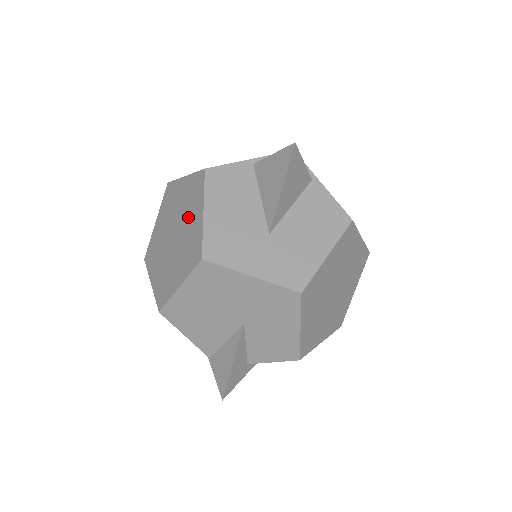
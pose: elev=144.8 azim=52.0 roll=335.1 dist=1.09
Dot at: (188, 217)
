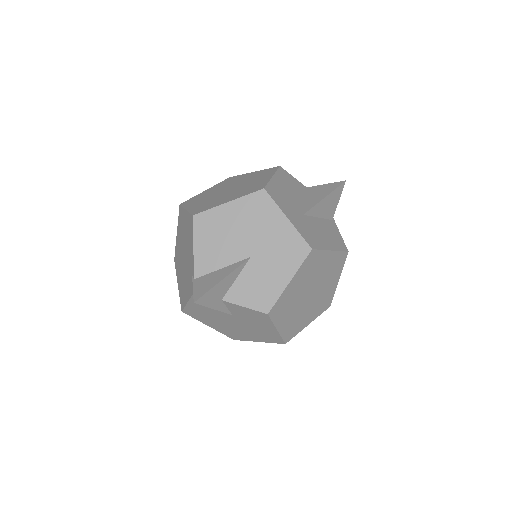
Dot at: (252, 181)
